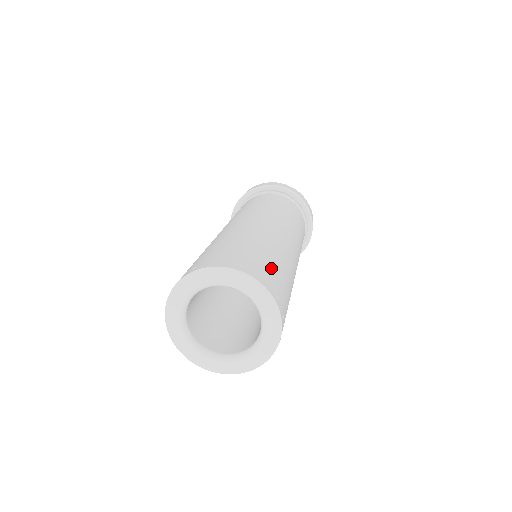
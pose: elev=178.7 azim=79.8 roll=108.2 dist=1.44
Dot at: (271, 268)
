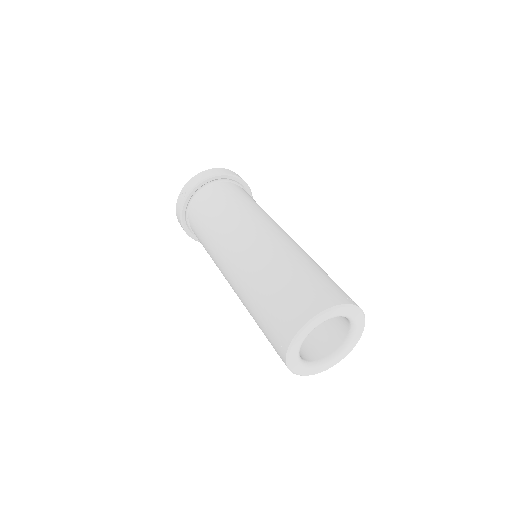
Dot at: occluded
